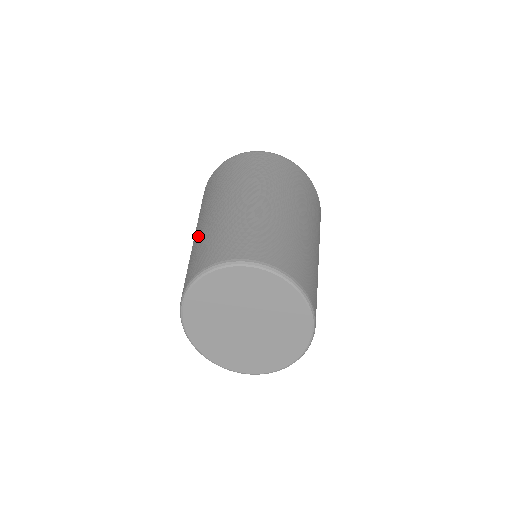
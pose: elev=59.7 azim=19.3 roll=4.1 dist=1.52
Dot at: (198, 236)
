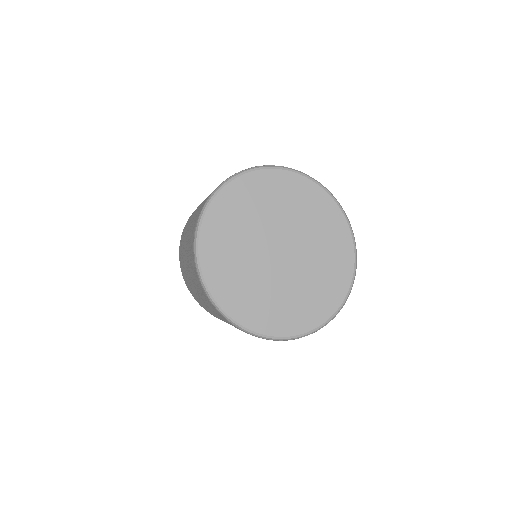
Dot at: (197, 210)
